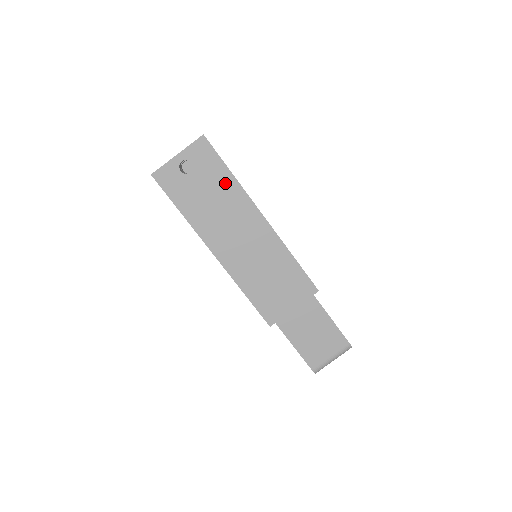
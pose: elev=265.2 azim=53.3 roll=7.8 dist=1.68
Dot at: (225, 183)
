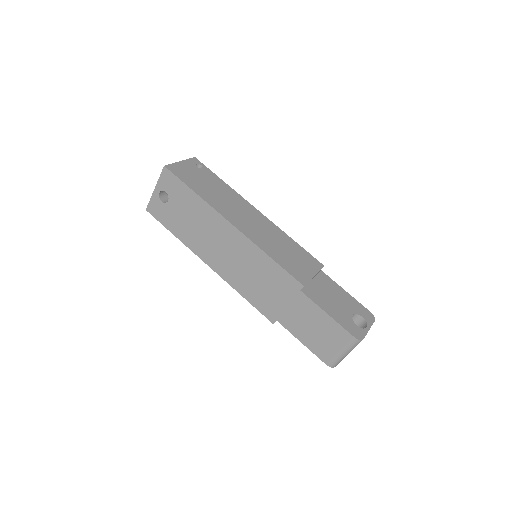
Dot at: (193, 202)
